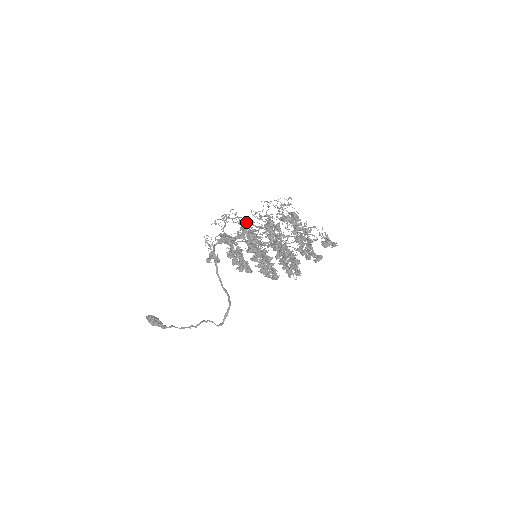
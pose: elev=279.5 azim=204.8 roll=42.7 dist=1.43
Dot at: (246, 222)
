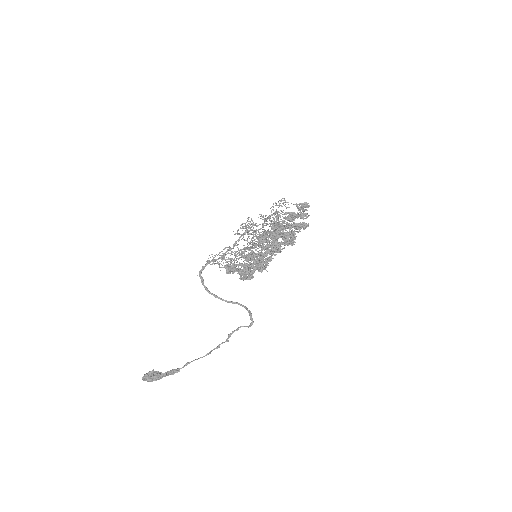
Dot at: (247, 229)
